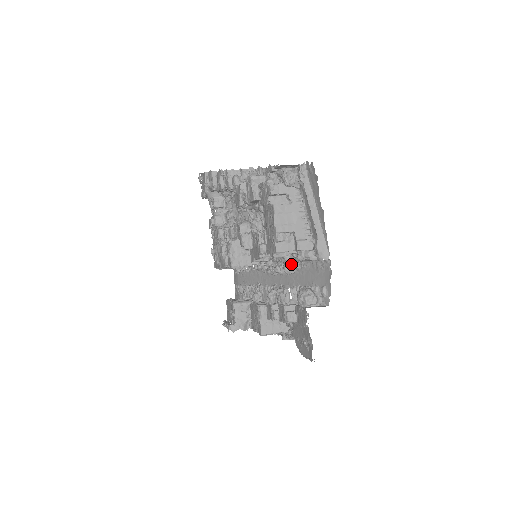
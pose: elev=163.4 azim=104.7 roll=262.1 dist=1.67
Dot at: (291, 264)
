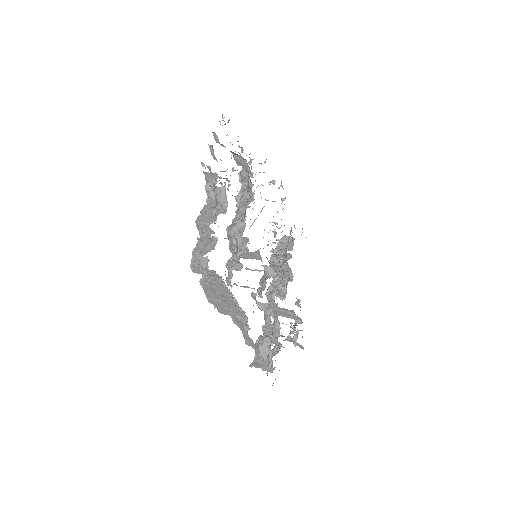
Dot at: (259, 305)
